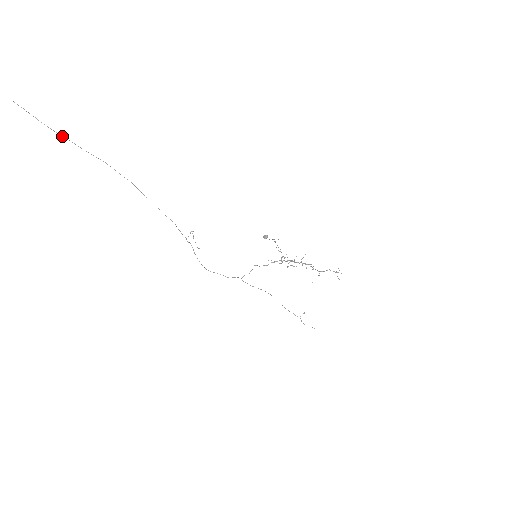
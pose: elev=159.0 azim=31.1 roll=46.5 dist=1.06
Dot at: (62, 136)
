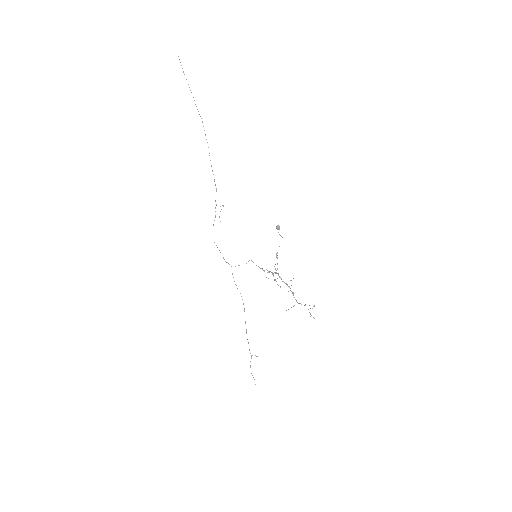
Dot at: occluded
